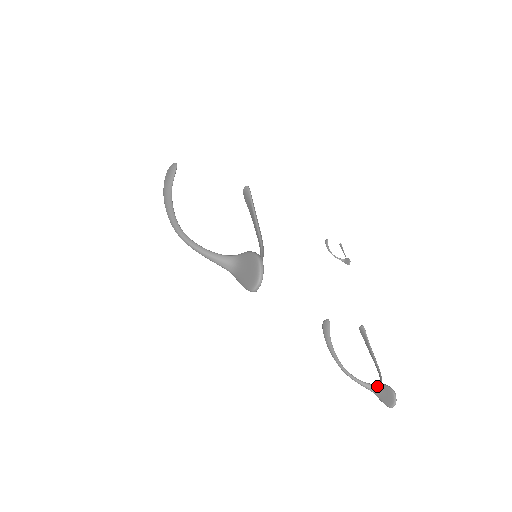
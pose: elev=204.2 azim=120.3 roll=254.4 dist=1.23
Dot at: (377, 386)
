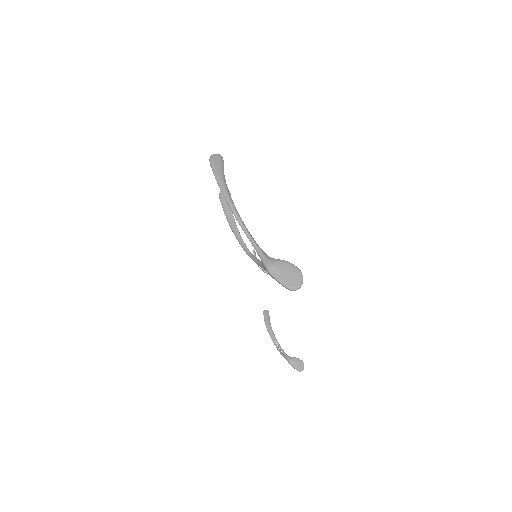
Dot at: (293, 358)
